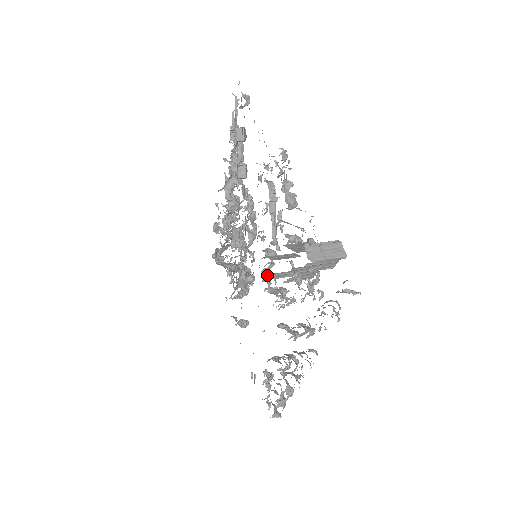
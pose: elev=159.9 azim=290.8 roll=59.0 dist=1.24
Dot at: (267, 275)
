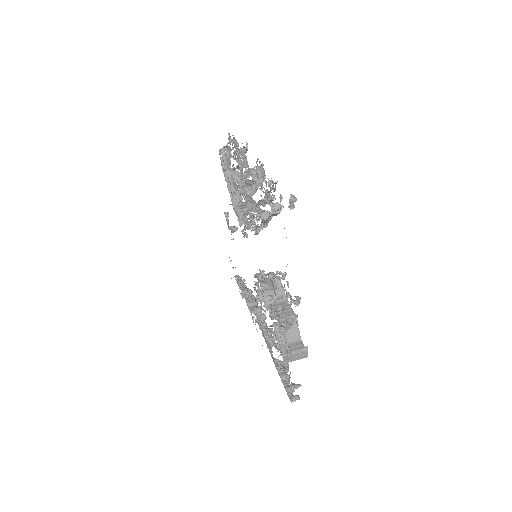
Dot at: occluded
